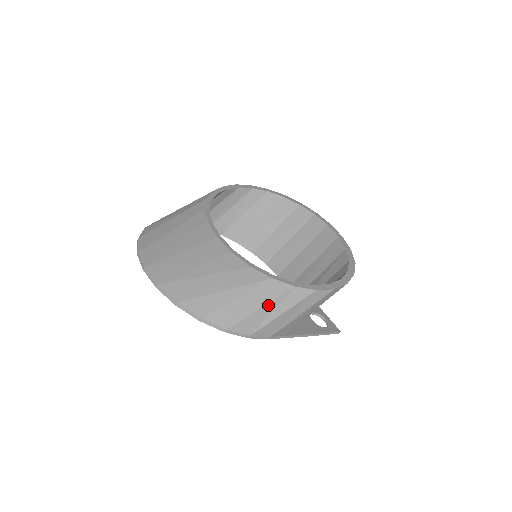
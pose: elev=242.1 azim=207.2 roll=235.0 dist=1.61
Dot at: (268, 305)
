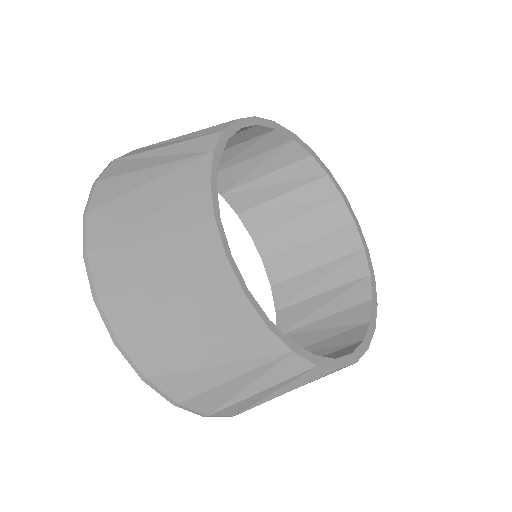
Dot at: (274, 386)
